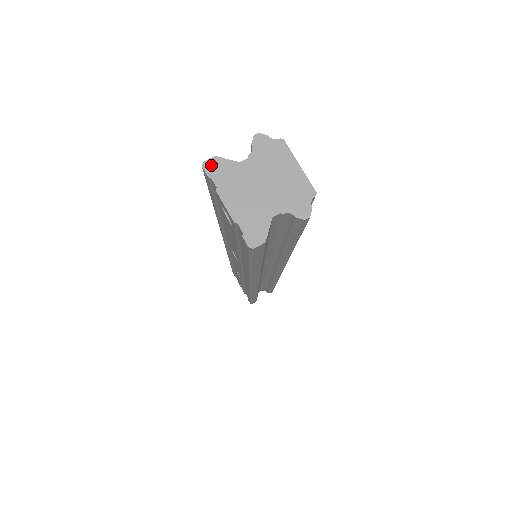
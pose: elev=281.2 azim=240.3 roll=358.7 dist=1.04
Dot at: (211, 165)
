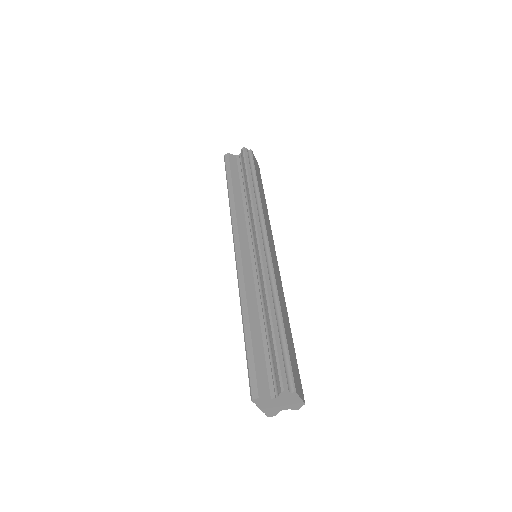
Dot at: (256, 400)
